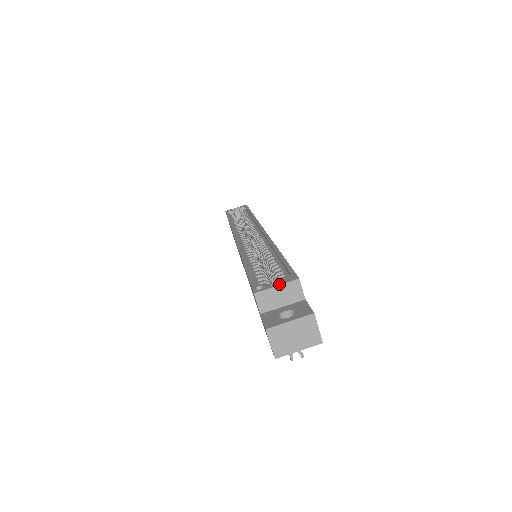
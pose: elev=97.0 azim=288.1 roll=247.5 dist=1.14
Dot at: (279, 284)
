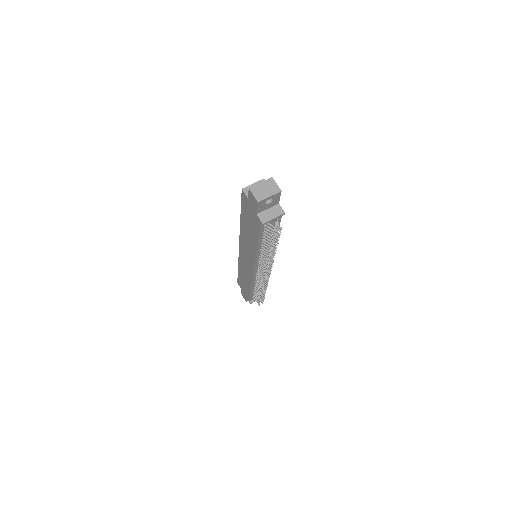
Dot at: (254, 183)
